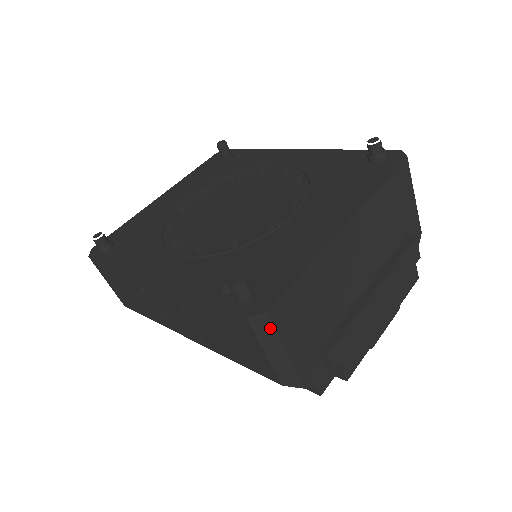
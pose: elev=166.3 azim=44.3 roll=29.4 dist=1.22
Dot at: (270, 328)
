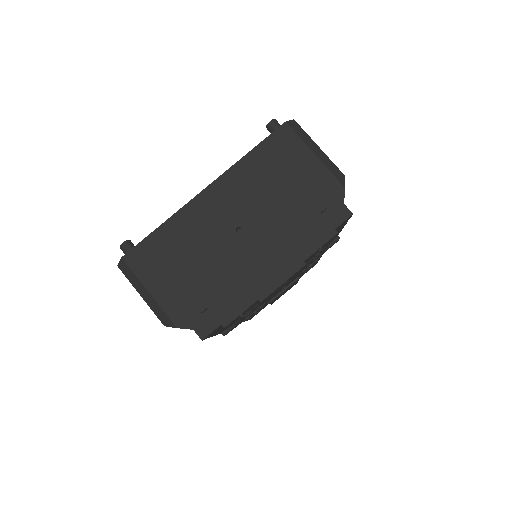
Dot at: (130, 271)
